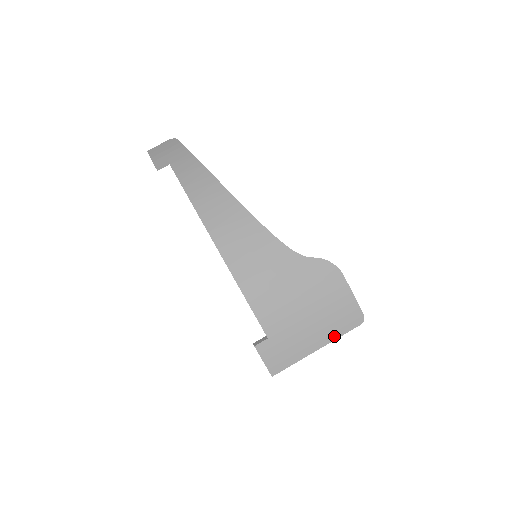
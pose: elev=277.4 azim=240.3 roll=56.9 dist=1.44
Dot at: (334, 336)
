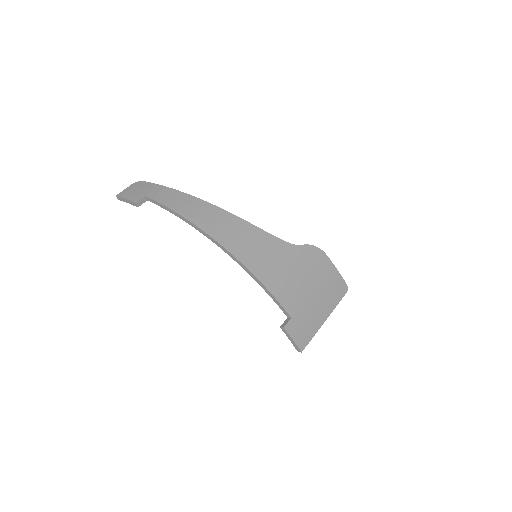
Dot at: (333, 306)
